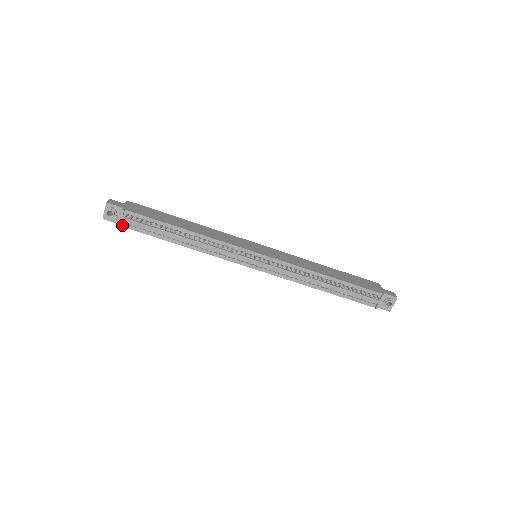
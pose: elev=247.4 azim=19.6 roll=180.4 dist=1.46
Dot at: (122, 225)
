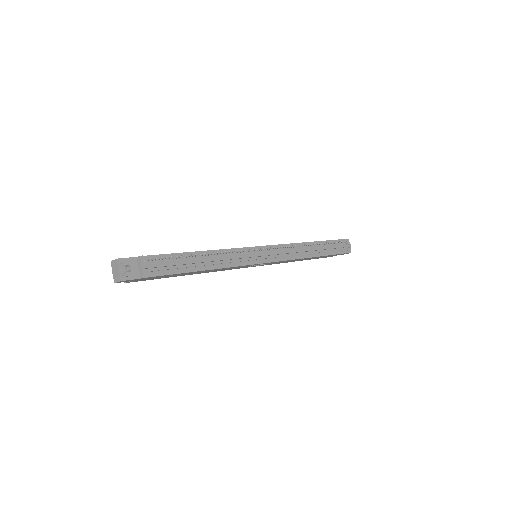
Dot at: (145, 276)
